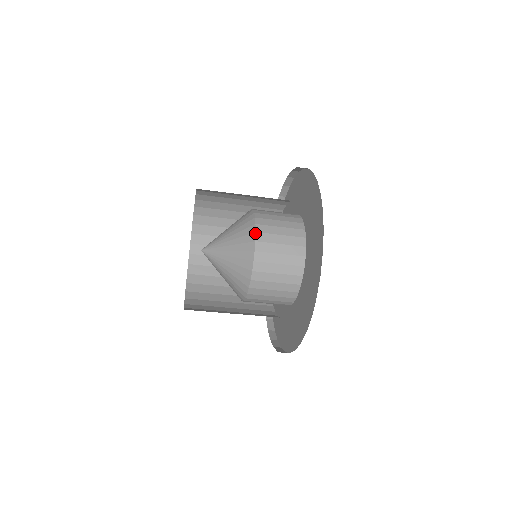
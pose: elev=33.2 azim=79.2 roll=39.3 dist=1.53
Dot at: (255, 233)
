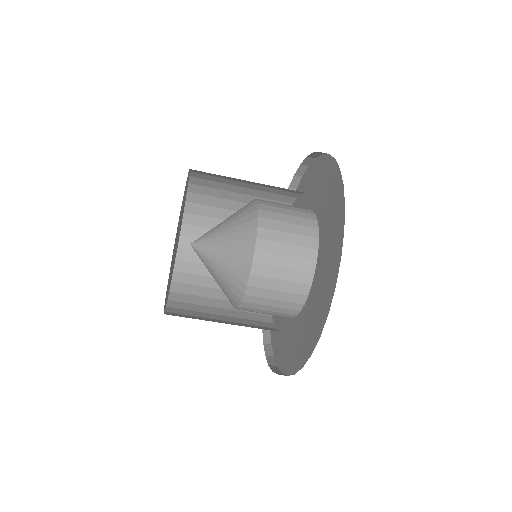
Dot at: (258, 218)
